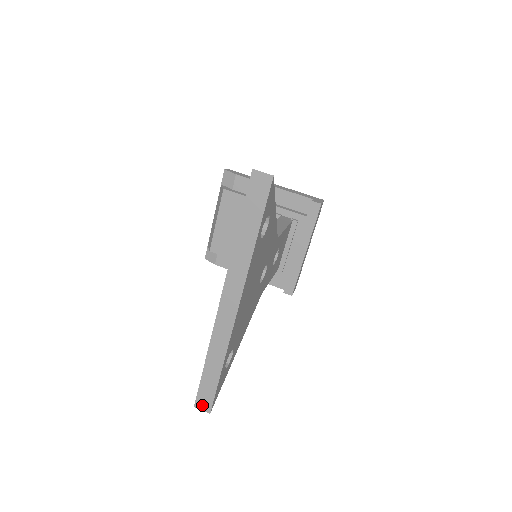
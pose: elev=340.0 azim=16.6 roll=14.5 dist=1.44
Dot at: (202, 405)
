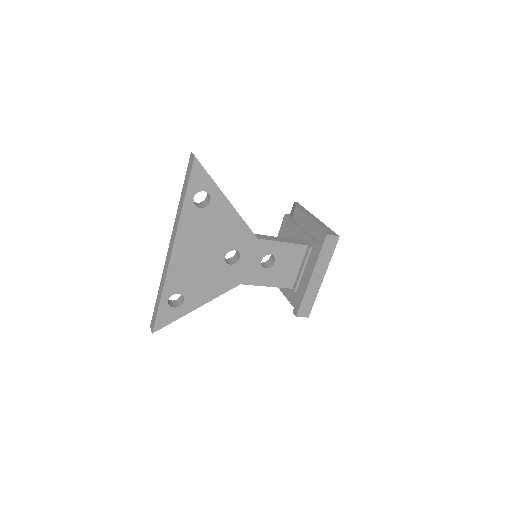
Dot at: (152, 326)
